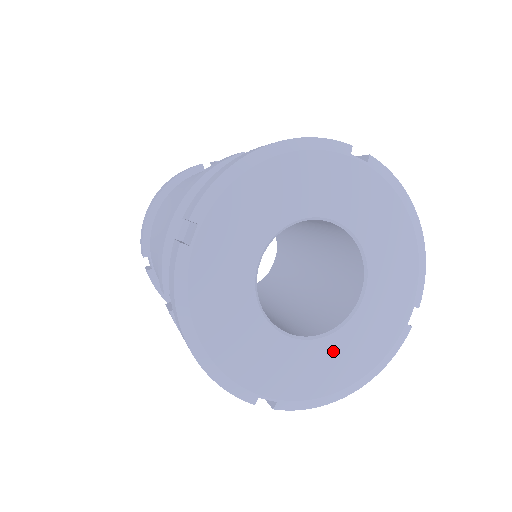
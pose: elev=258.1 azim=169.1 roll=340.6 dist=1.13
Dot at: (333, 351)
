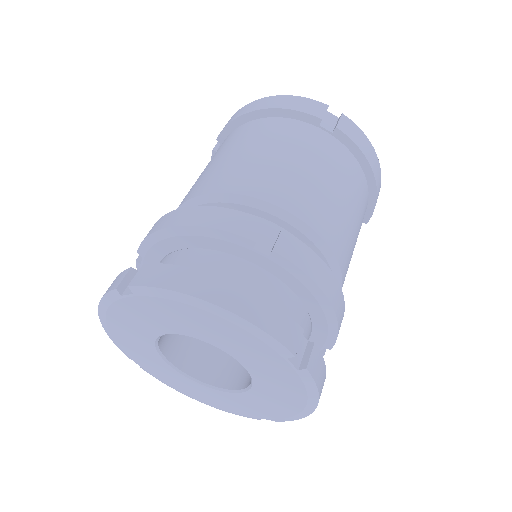
Dot at: (194, 386)
